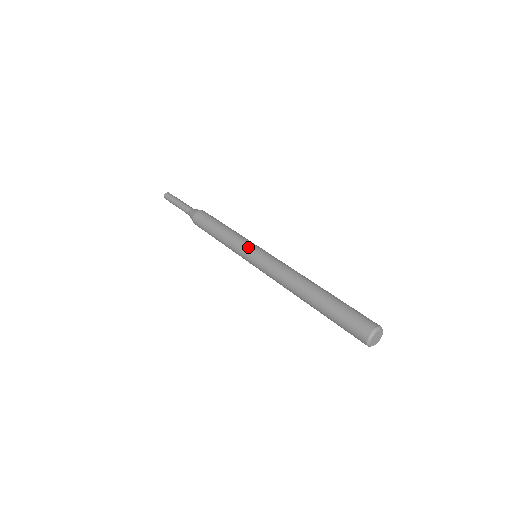
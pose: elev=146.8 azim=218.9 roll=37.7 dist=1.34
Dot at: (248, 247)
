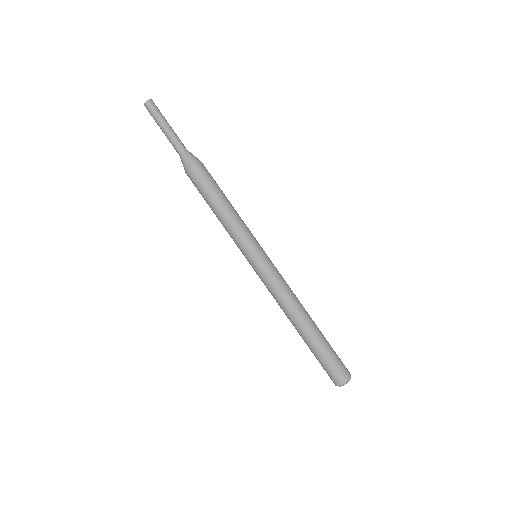
Dot at: (248, 253)
